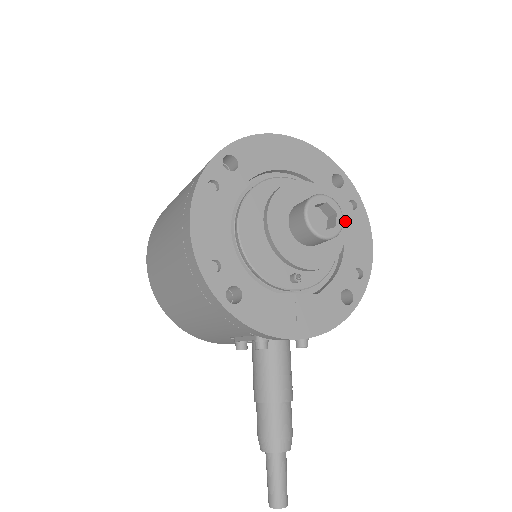
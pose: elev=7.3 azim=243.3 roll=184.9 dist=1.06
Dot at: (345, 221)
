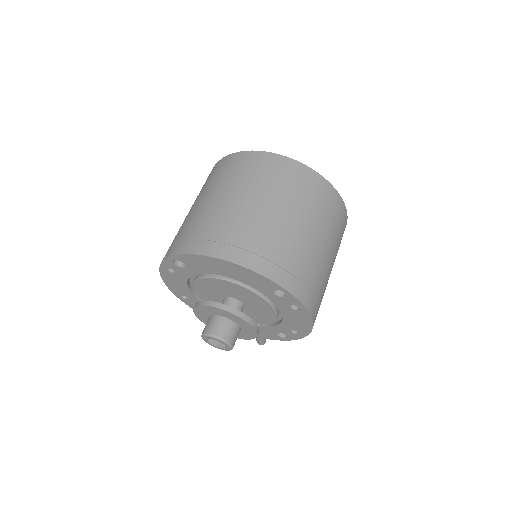
Dot at: (285, 312)
